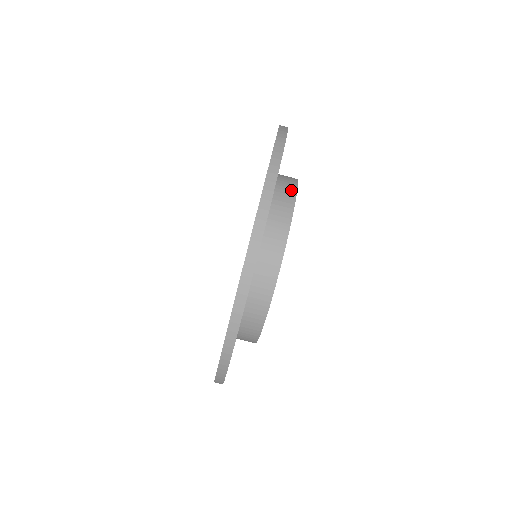
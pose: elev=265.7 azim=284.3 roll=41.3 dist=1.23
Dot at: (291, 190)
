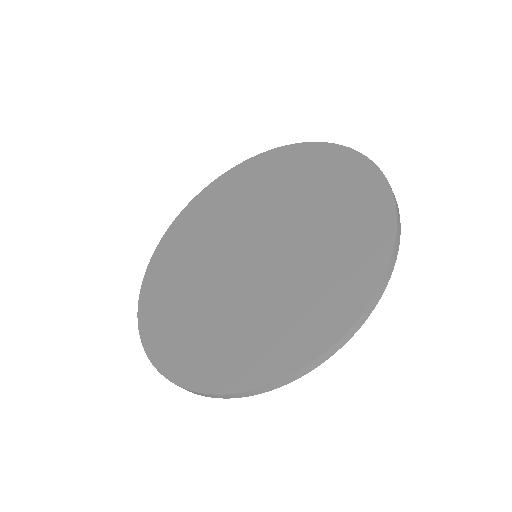
Dot at: occluded
